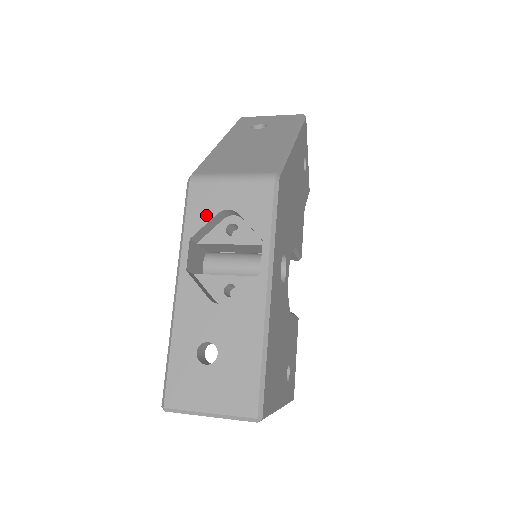
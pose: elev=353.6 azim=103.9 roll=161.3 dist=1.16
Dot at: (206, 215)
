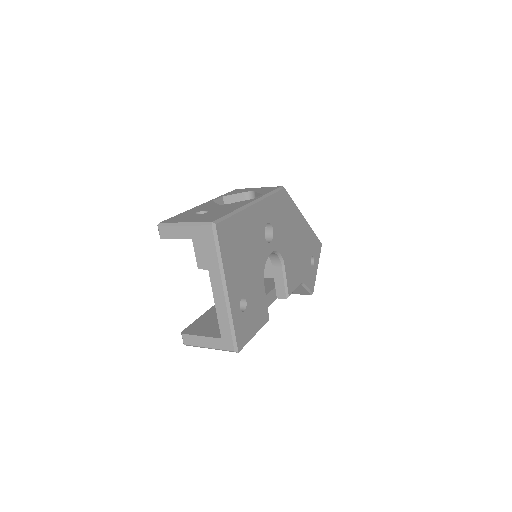
Dot at: (237, 193)
